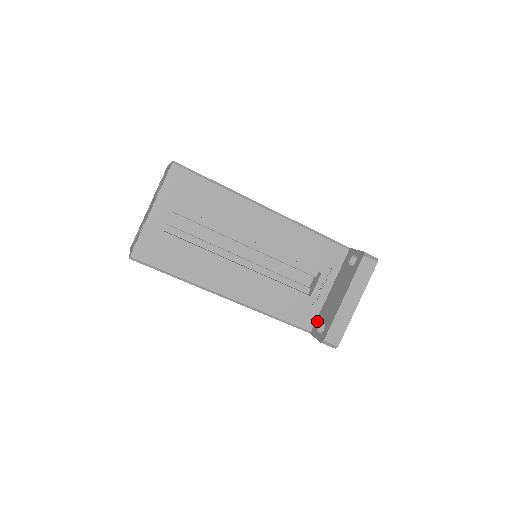
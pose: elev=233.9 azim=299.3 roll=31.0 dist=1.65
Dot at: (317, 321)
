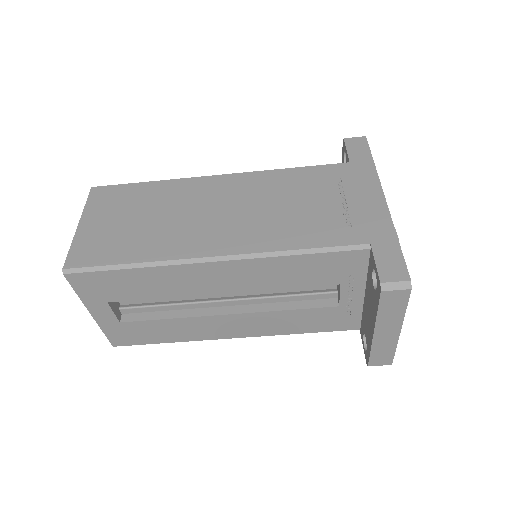
Dot at: (361, 324)
